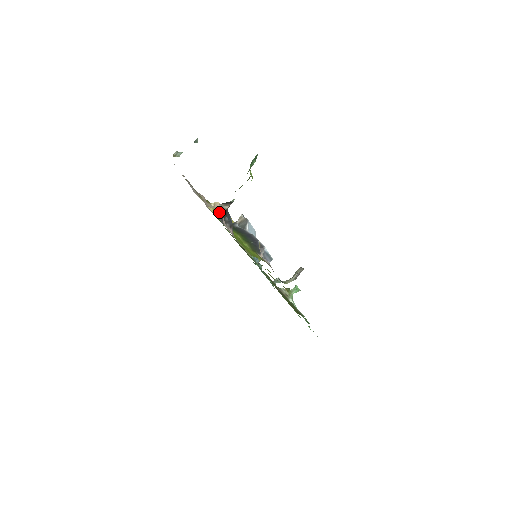
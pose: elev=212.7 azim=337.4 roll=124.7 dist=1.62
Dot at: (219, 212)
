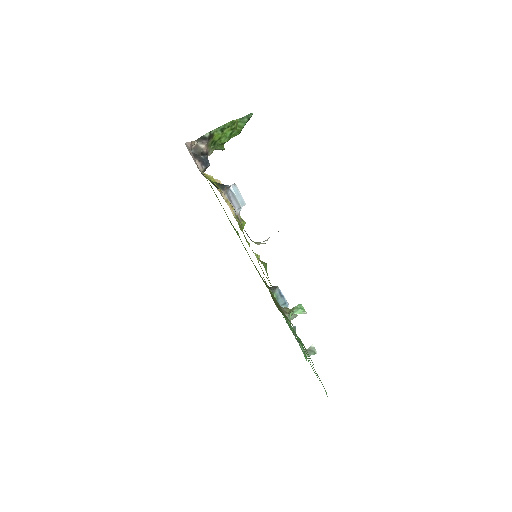
Dot at: (193, 148)
